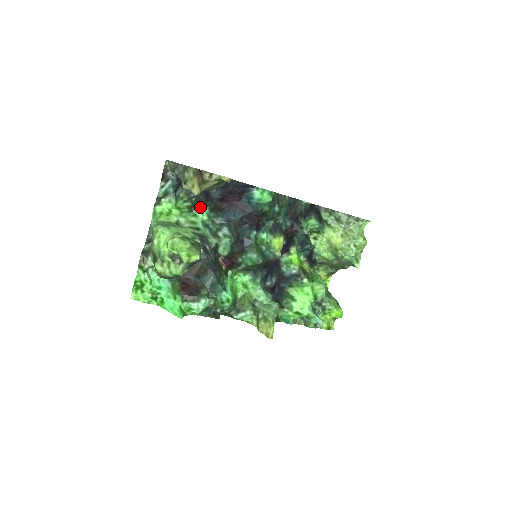
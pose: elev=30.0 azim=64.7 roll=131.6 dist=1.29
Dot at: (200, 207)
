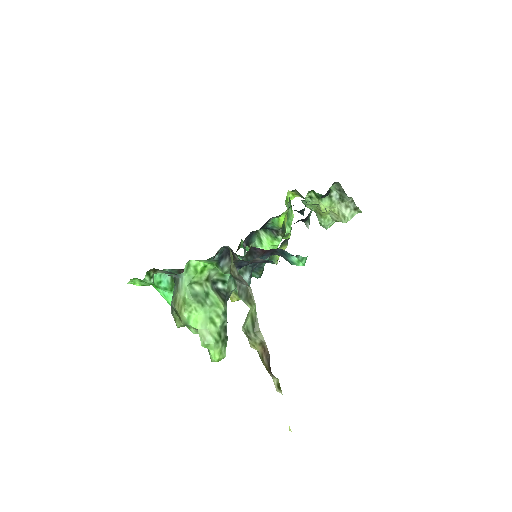
Dot at: occluded
